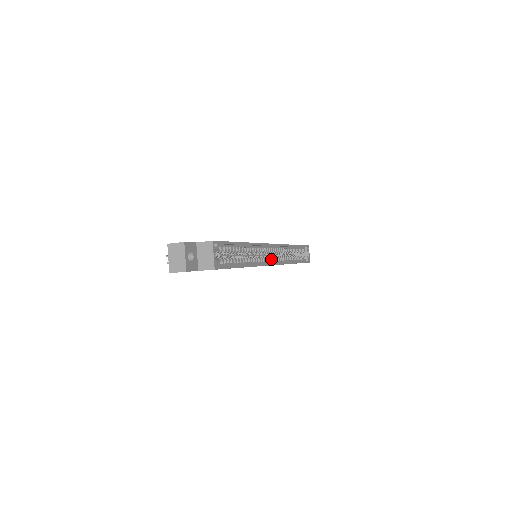
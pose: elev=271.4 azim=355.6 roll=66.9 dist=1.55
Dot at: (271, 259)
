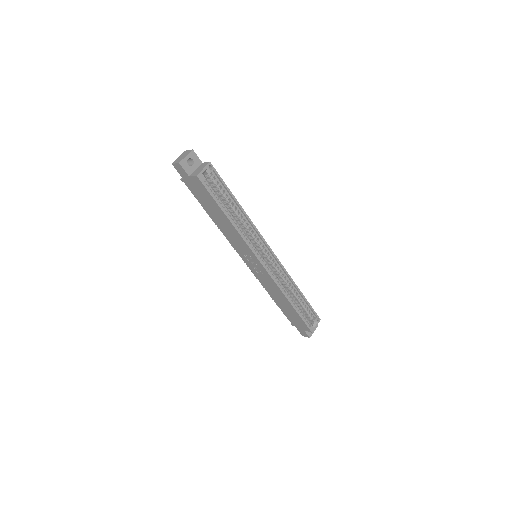
Dot at: (262, 259)
